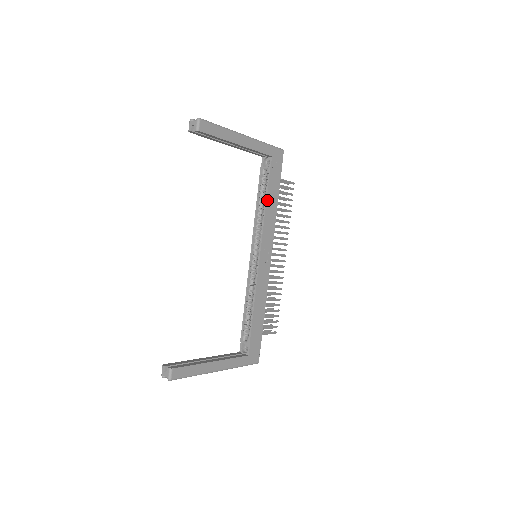
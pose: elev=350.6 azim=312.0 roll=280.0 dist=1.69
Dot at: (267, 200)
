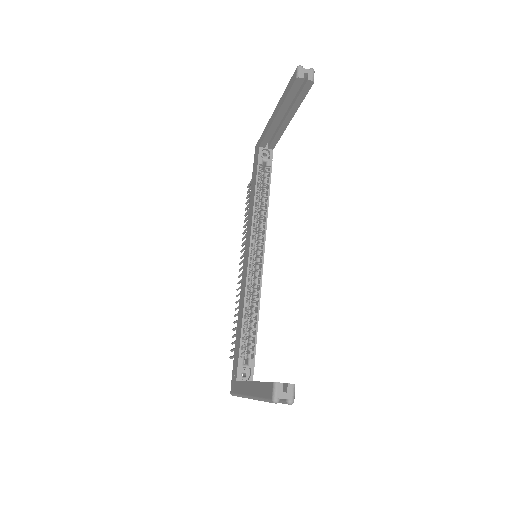
Dot at: (269, 194)
